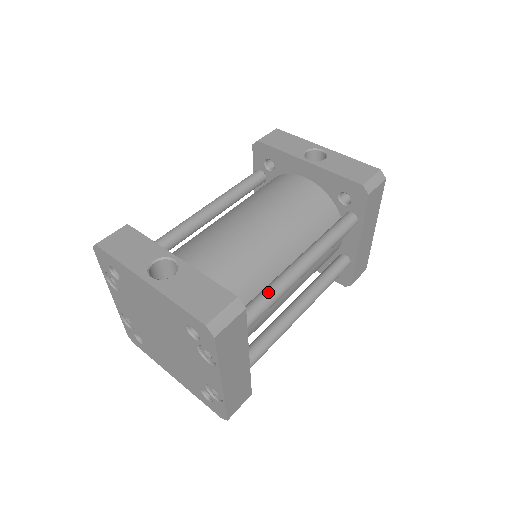
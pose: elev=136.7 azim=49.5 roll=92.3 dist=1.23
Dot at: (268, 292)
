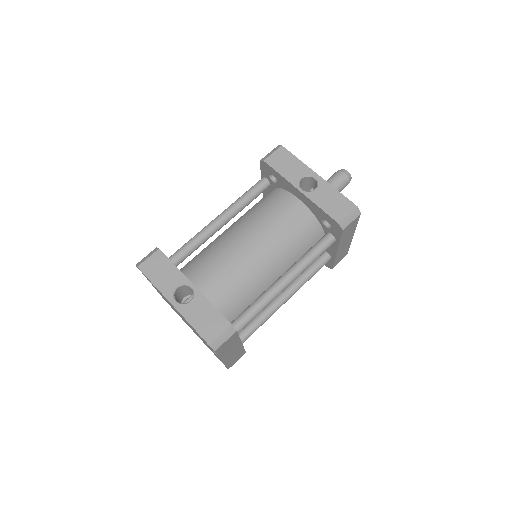
Dot at: (257, 306)
